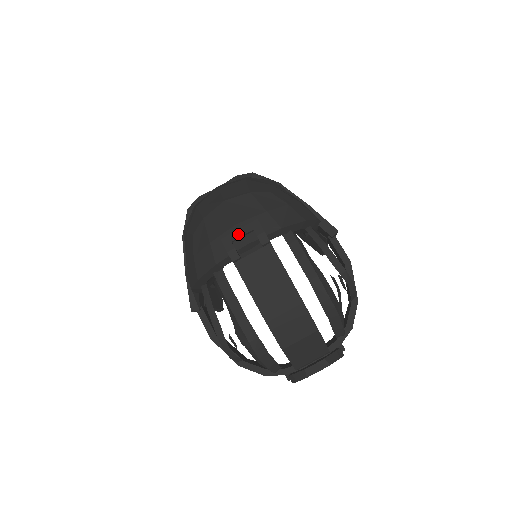
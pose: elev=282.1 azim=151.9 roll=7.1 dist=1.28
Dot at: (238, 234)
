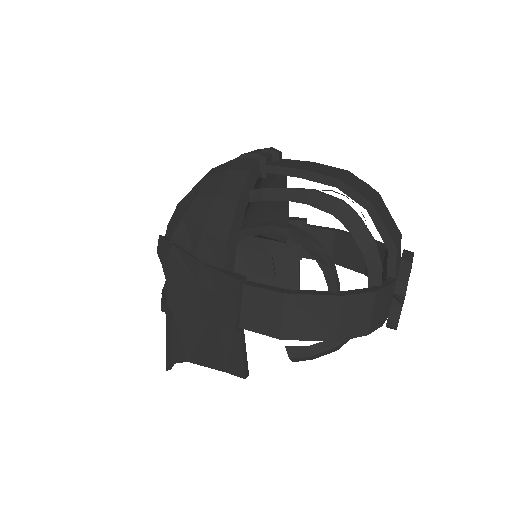
Dot at: (252, 152)
